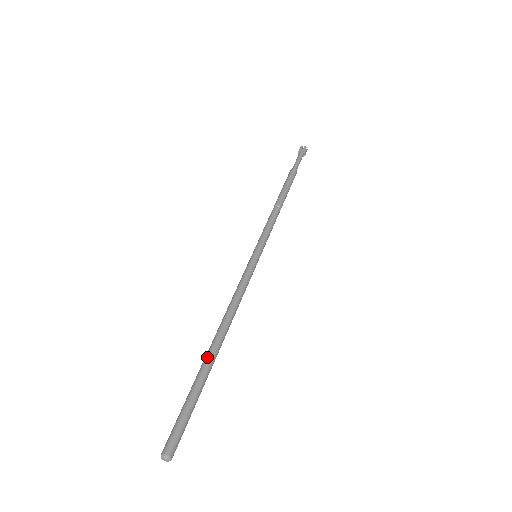
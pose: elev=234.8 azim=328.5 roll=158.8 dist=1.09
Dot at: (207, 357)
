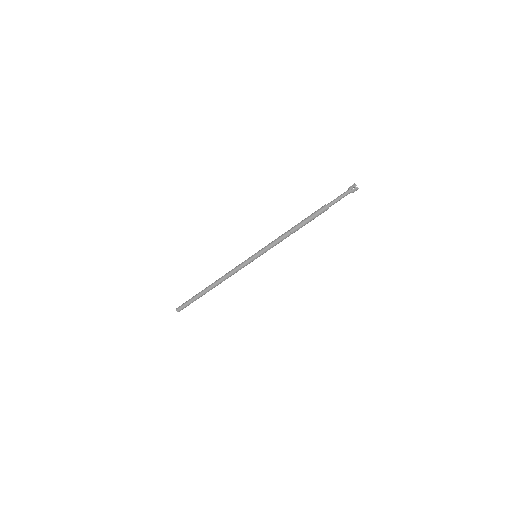
Dot at: (204, 290)
